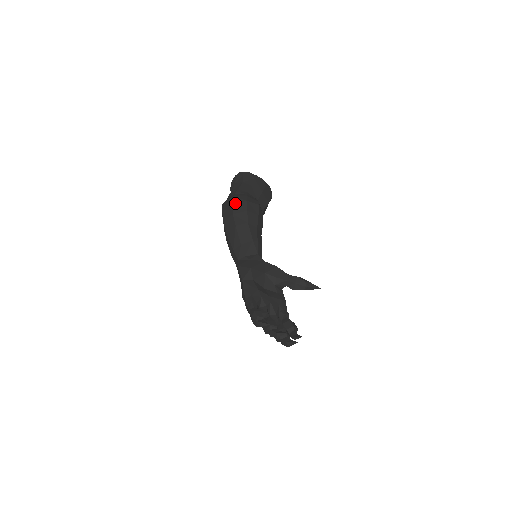
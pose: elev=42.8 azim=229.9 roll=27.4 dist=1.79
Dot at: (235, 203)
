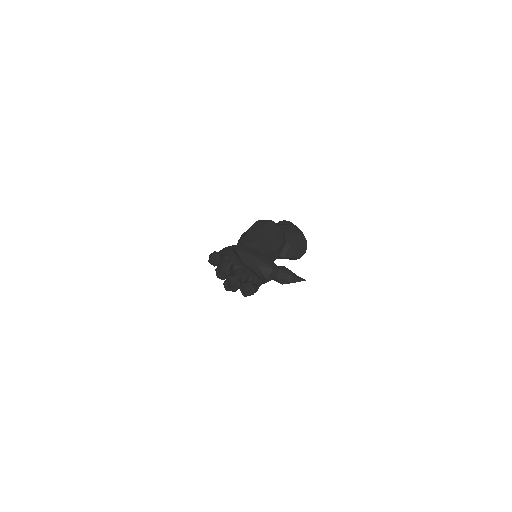
Dot at: (259, 221)
